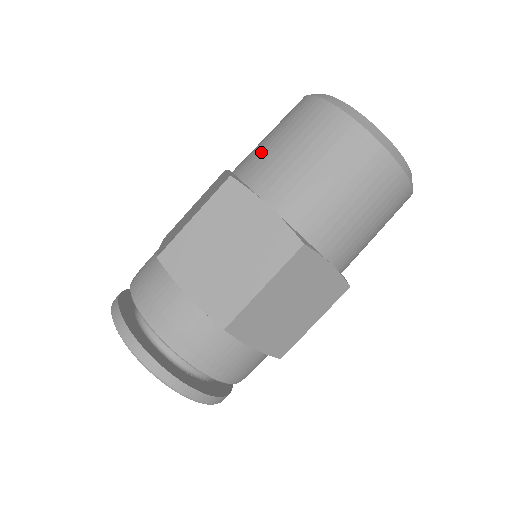
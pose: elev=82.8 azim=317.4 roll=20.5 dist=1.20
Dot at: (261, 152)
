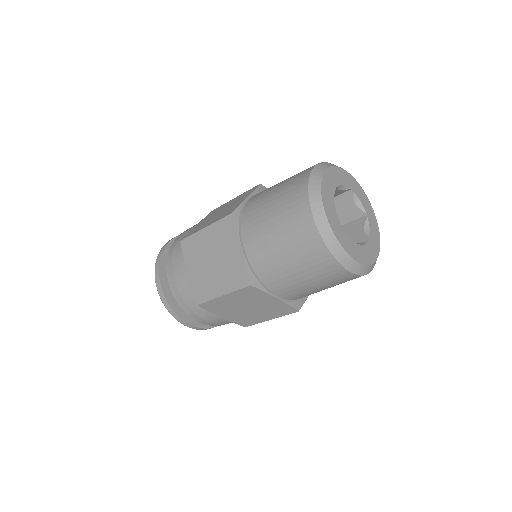
Dot at: (261, 201)
